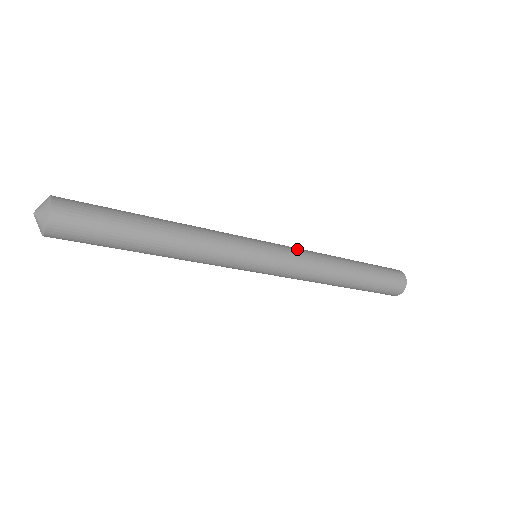
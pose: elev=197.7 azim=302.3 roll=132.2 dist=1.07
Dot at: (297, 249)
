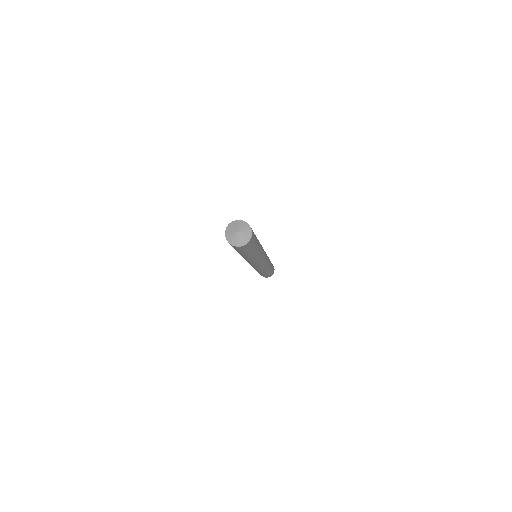
Dot at: occluded
